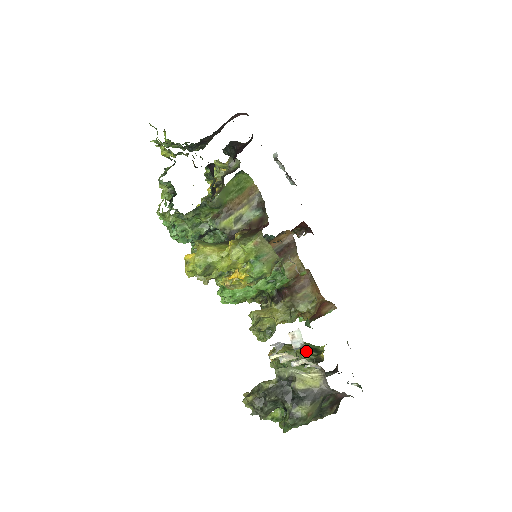
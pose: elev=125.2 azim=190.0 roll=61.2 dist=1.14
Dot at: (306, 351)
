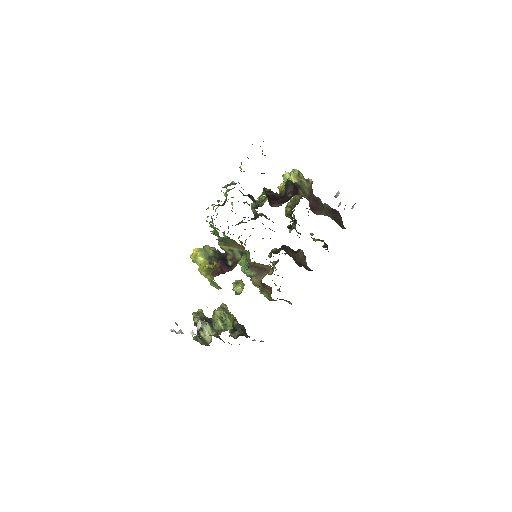
Dot at: (221, 324)
